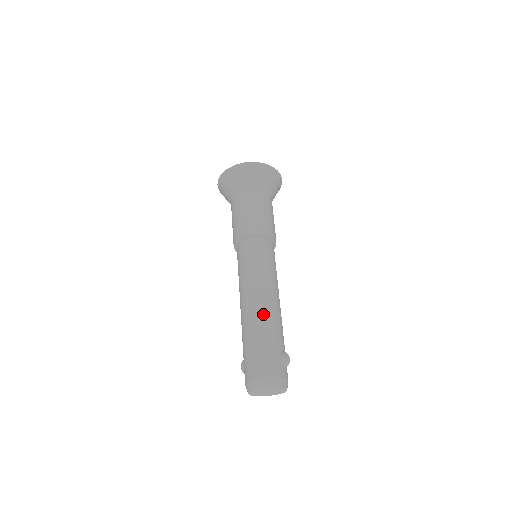
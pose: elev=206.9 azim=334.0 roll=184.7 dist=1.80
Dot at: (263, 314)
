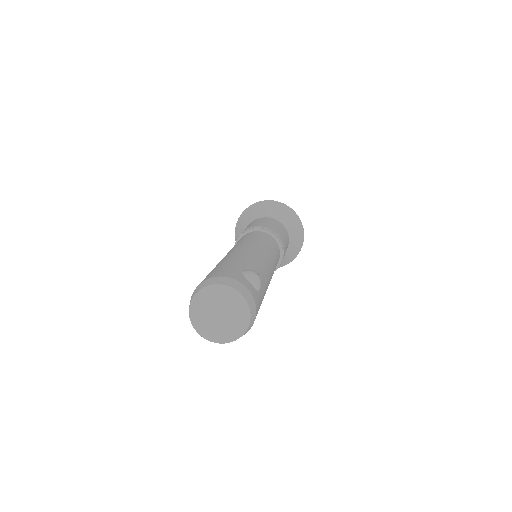
Dot at: (235, 253)
